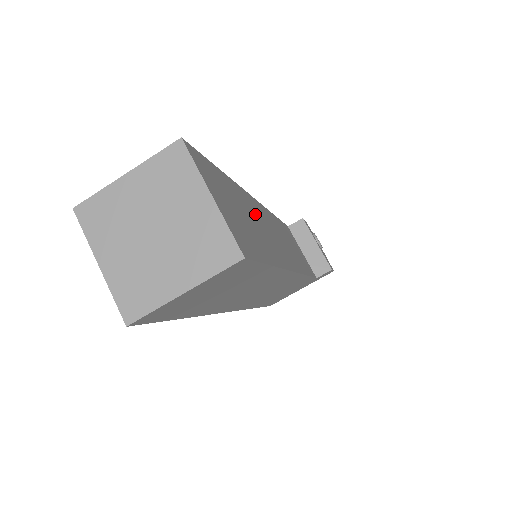
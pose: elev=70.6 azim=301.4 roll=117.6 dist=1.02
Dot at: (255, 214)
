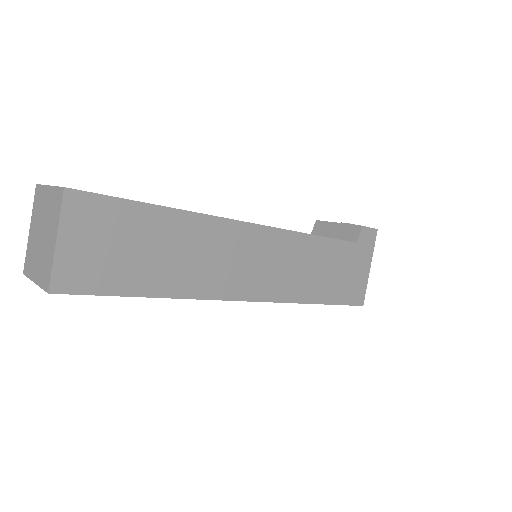
Dot at: occluded
